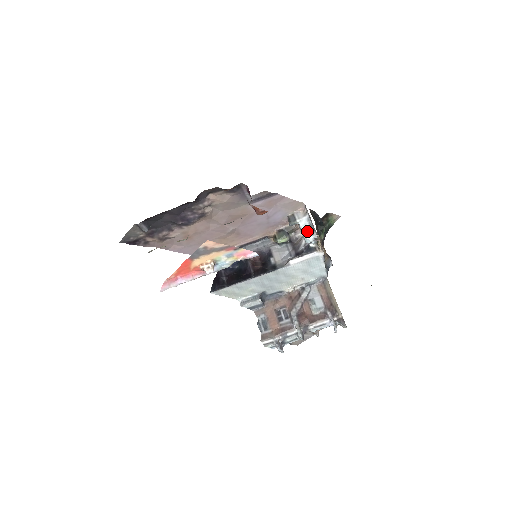
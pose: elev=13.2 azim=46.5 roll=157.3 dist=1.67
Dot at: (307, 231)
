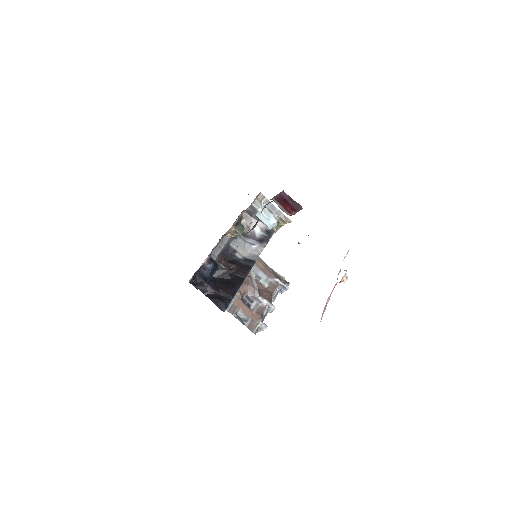
Dot at: (271, 217)
